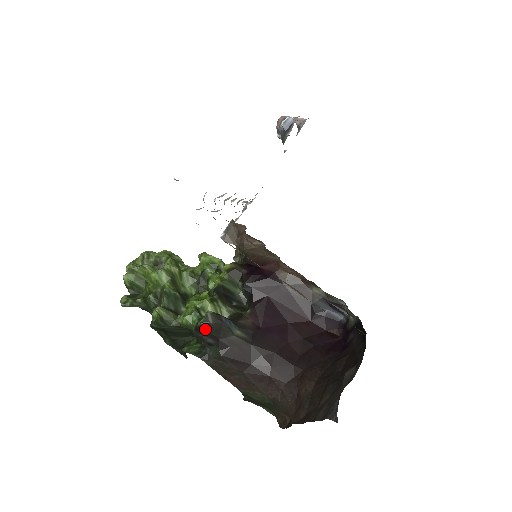
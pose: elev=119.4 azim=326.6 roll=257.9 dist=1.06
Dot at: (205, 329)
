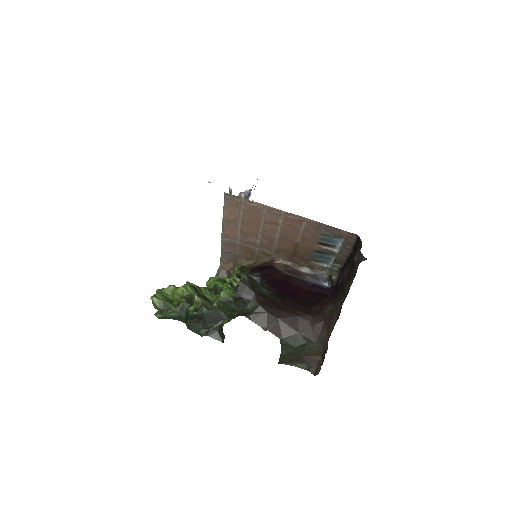
Dot at: (244, 285)
